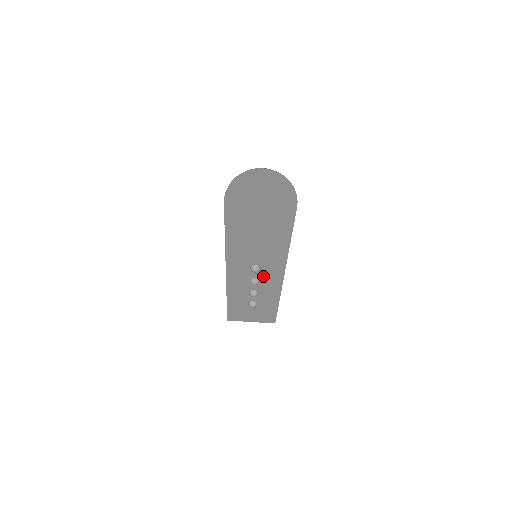
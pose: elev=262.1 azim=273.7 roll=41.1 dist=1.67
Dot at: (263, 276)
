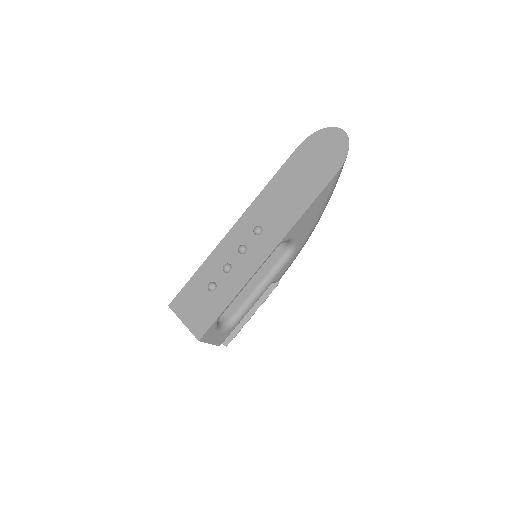
Dot at: (254, 247)
